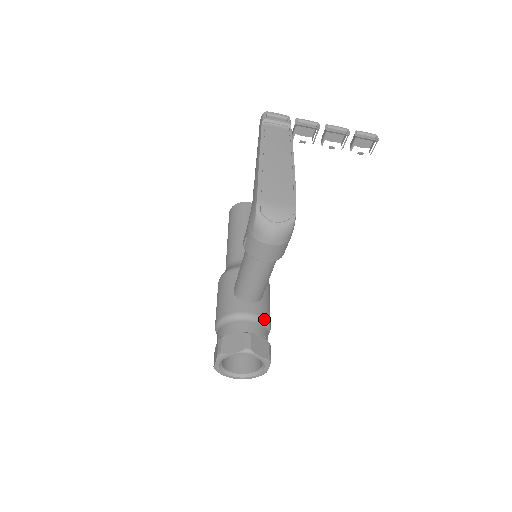
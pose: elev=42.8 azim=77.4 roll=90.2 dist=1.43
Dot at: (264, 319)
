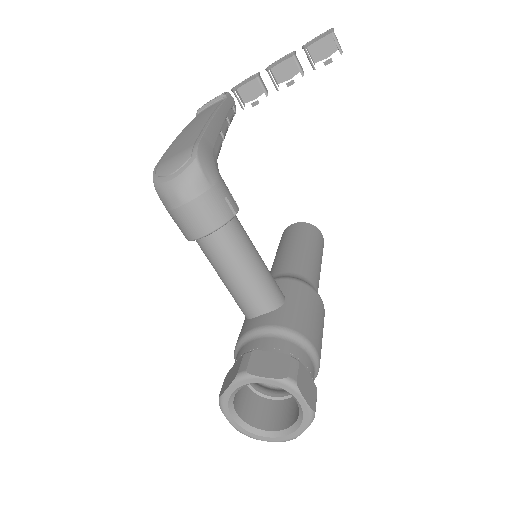
Dot at: (283, 328)
